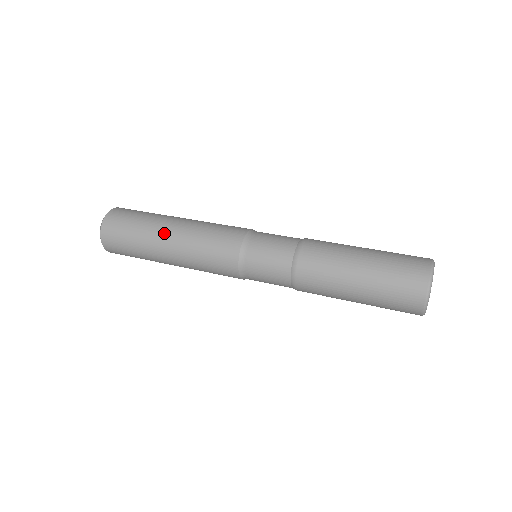
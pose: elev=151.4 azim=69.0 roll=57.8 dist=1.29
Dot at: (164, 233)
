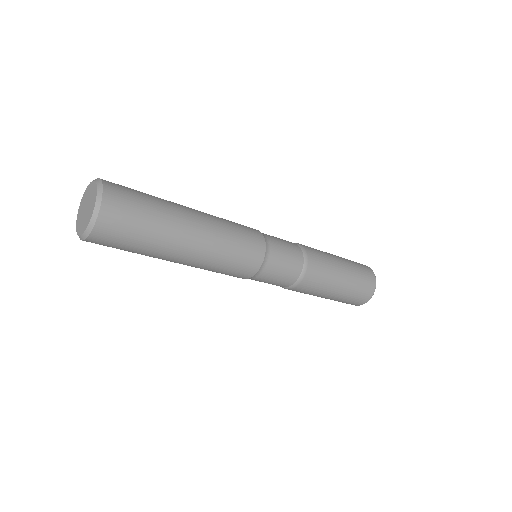
Dot at: (190, 215)
